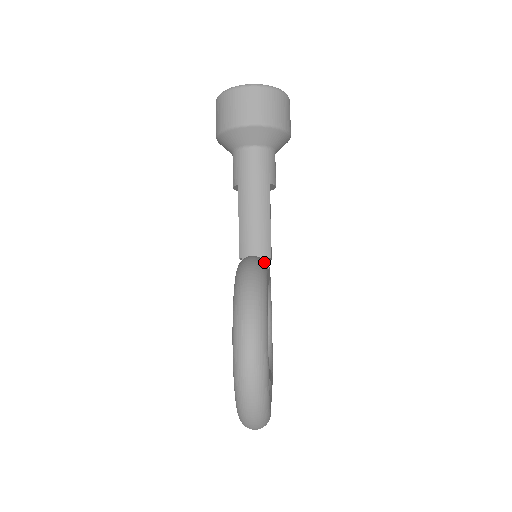
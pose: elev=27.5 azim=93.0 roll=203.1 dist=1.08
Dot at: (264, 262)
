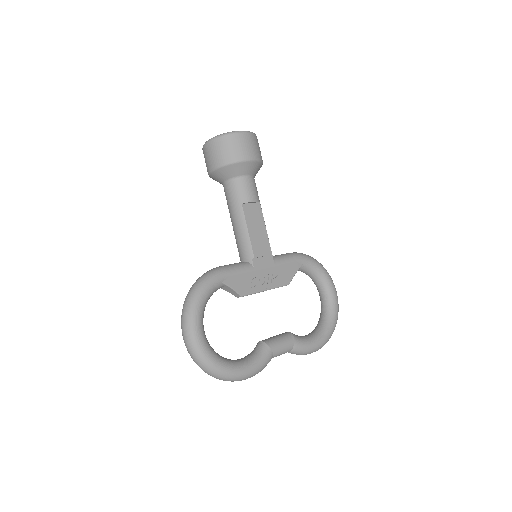
Dot at: (217, 272)
